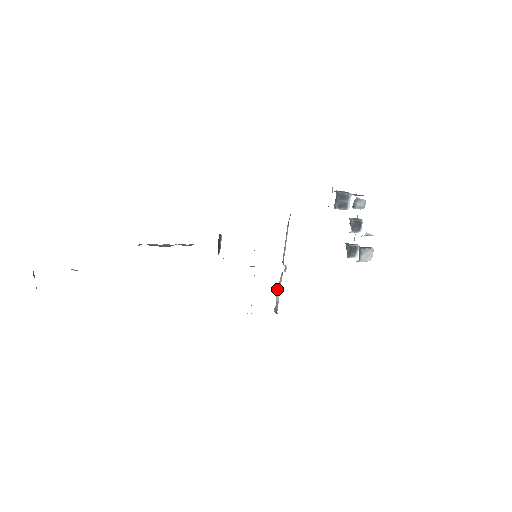
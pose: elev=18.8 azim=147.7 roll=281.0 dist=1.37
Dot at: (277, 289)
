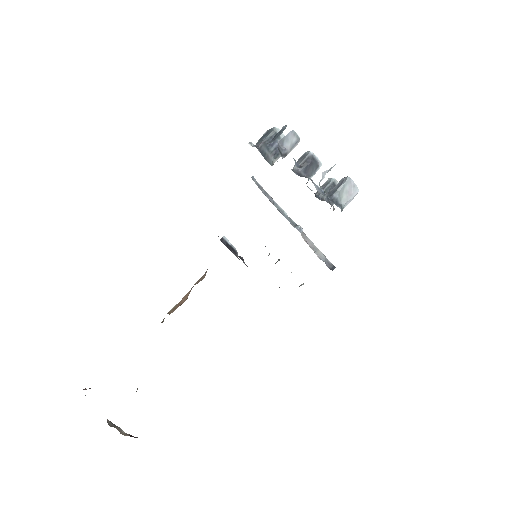
Dot at: occluded
